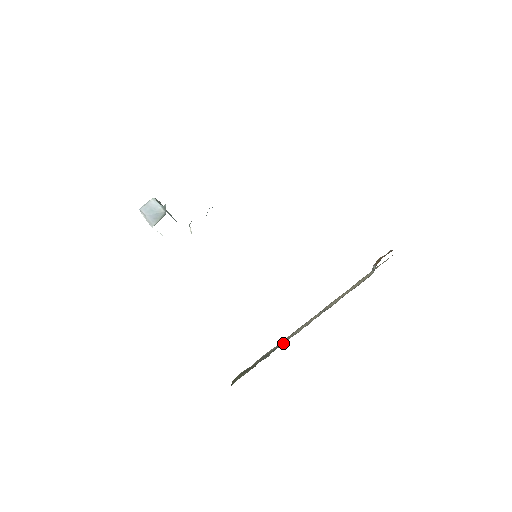
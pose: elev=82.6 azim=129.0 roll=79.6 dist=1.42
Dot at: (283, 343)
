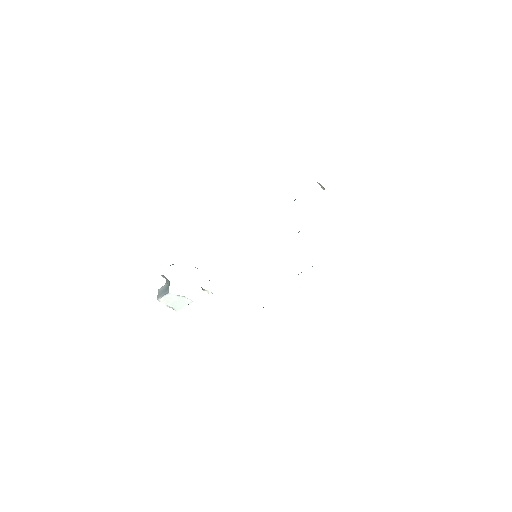
Dot at: occluded
